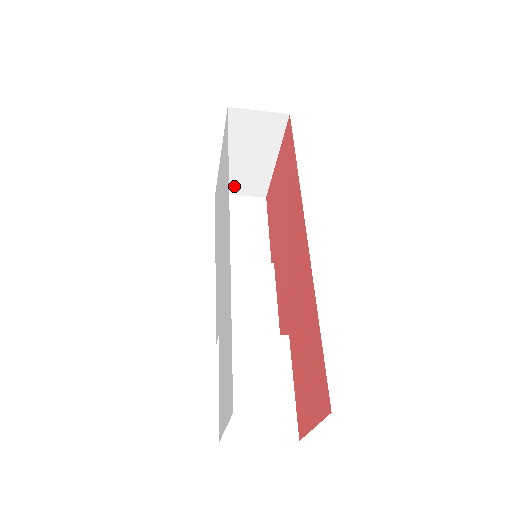
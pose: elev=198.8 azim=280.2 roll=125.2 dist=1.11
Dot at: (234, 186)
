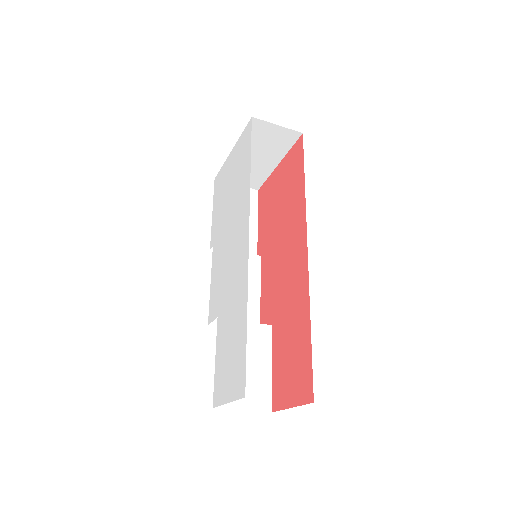
Dot at: occluded
